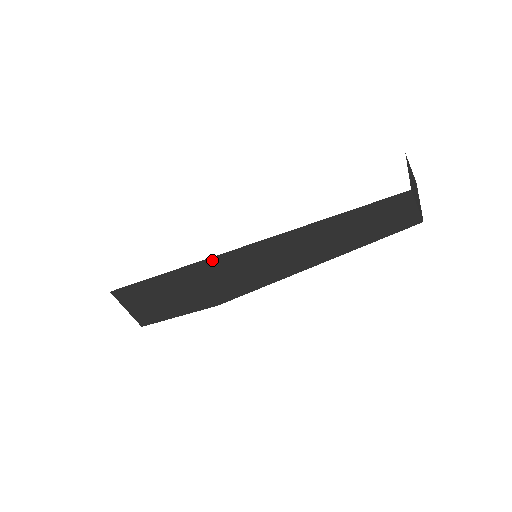
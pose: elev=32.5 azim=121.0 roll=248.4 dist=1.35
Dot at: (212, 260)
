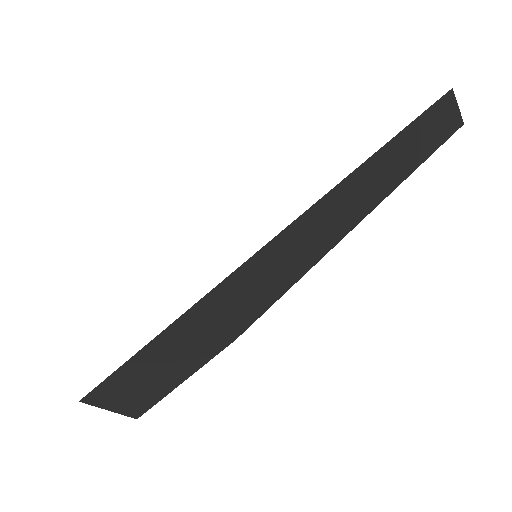
Dot at: (220, 287)
